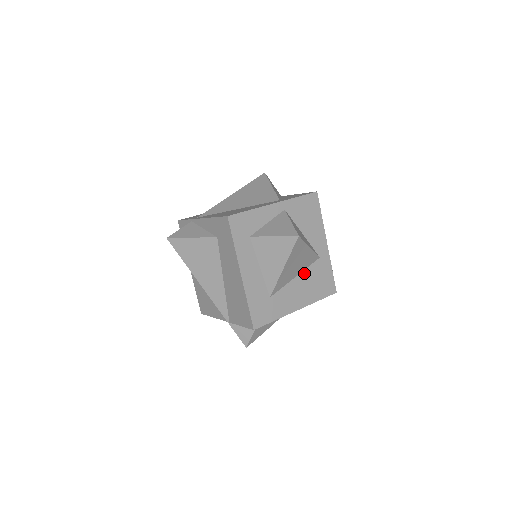
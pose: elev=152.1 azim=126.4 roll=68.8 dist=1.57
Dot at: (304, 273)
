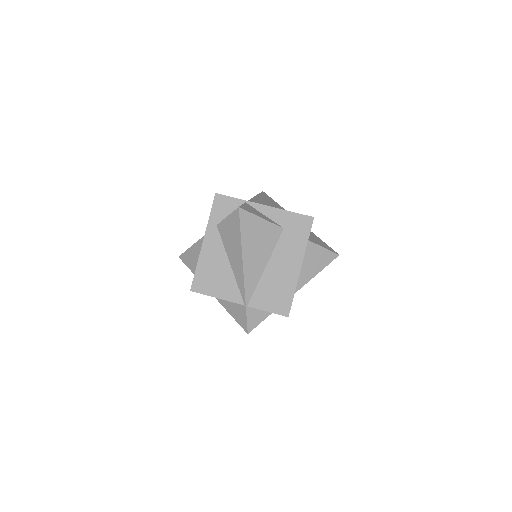
Dot at: occluded
